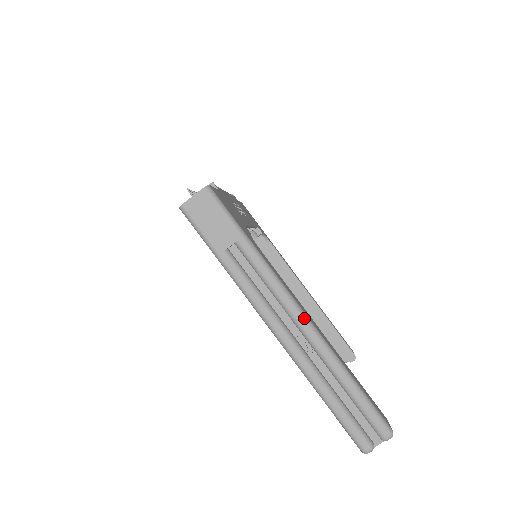
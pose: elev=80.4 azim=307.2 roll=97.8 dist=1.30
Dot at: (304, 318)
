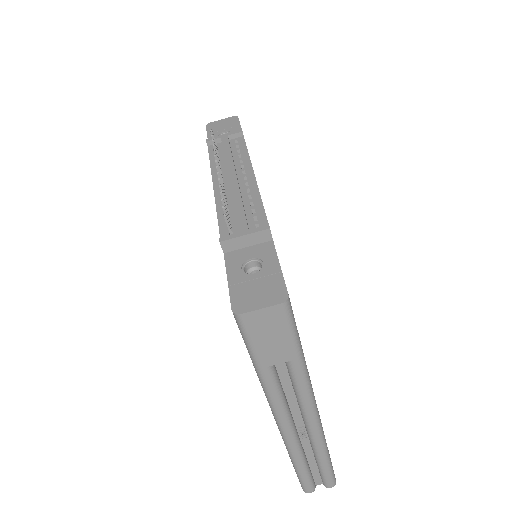
Dot at: (318, 423)
